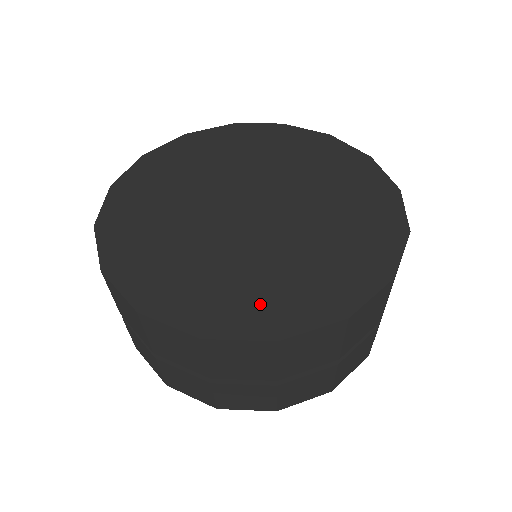
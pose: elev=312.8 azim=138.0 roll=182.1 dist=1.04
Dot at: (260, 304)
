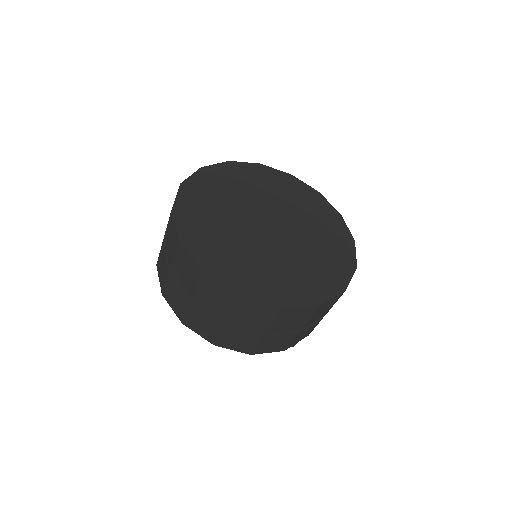
Dot at: (243, 275)
